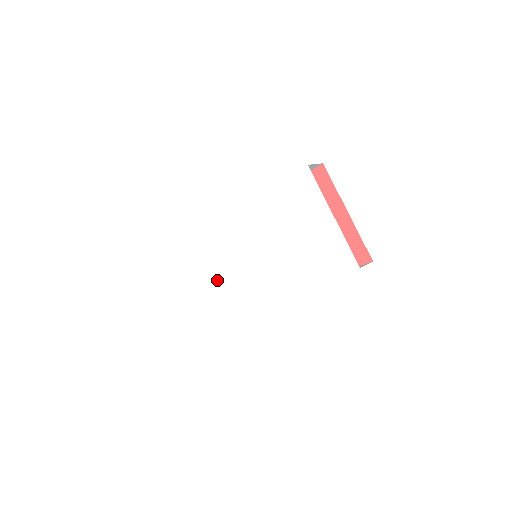
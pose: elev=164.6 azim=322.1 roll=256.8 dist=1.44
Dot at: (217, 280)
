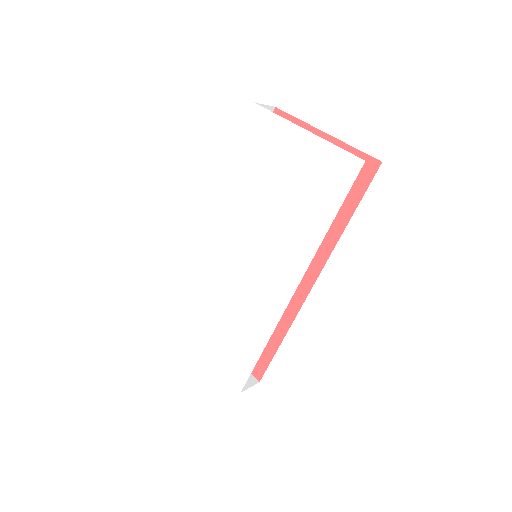
Dot at: (226, 313)
